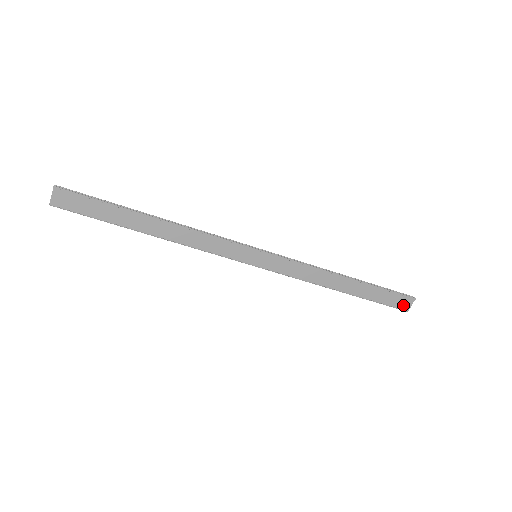
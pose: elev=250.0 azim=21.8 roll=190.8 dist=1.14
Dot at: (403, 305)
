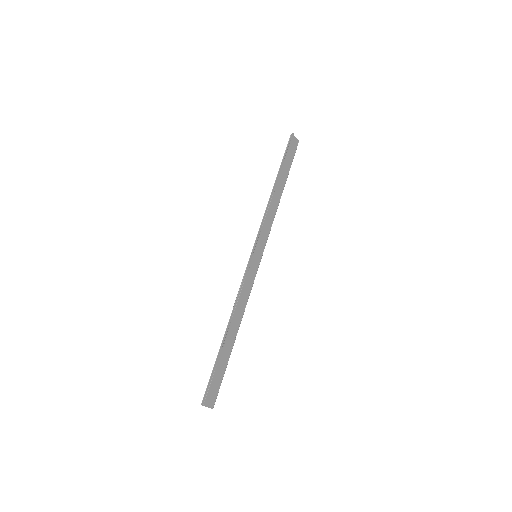
Dot at: (295, 144)
